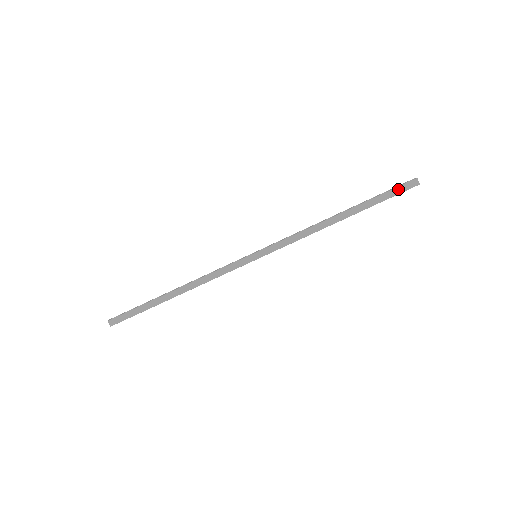
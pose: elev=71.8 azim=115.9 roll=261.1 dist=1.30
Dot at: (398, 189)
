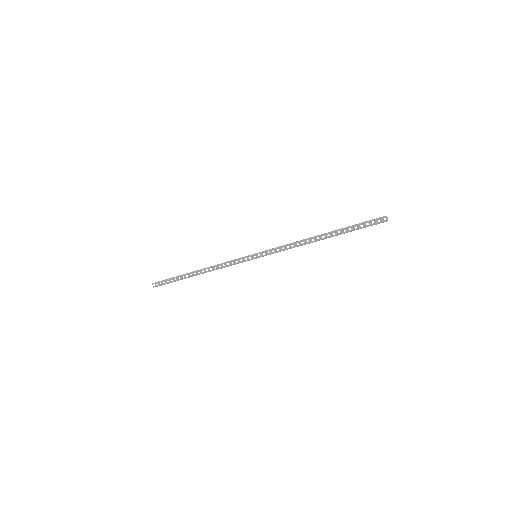
Dot at: occluded
